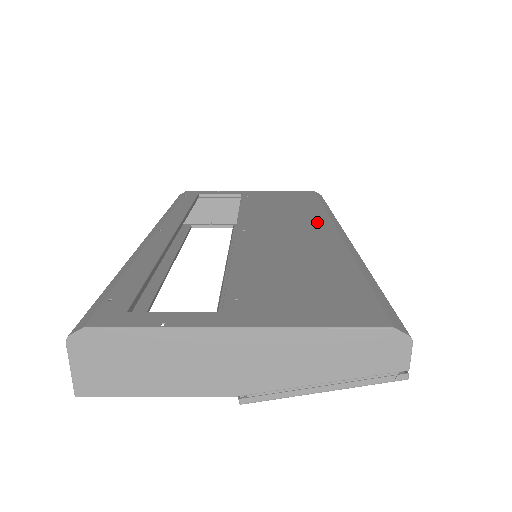
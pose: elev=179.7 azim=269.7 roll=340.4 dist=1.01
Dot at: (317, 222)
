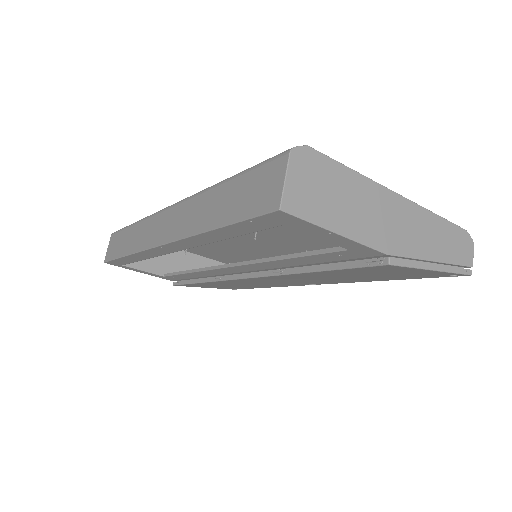
Dot at: (288, 251)
